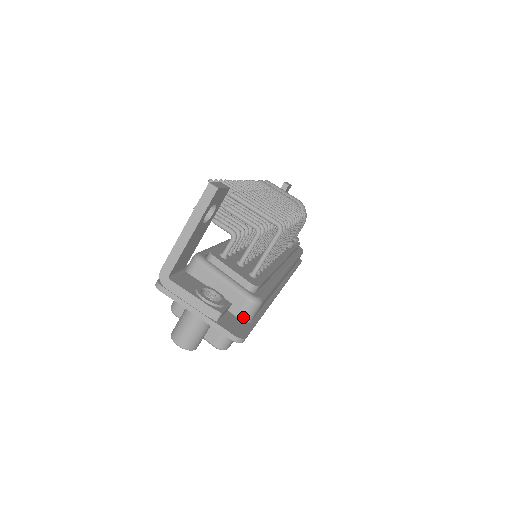
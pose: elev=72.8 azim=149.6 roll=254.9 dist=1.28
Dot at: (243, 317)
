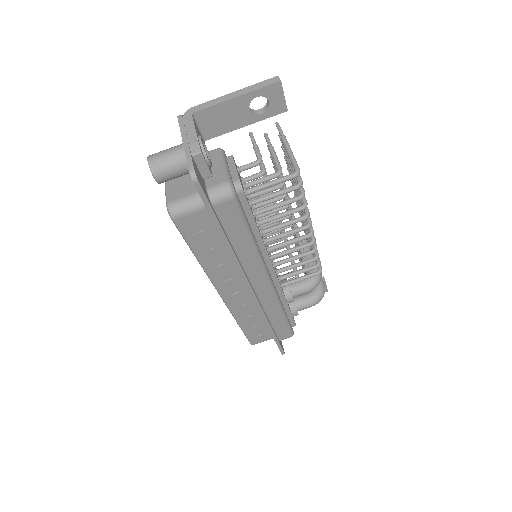
Dot at: (210, 192)
